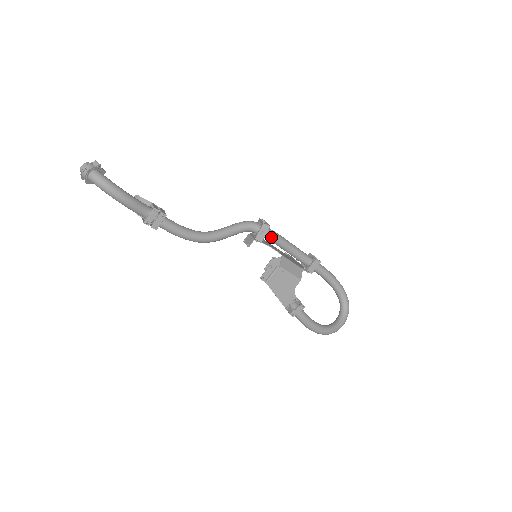
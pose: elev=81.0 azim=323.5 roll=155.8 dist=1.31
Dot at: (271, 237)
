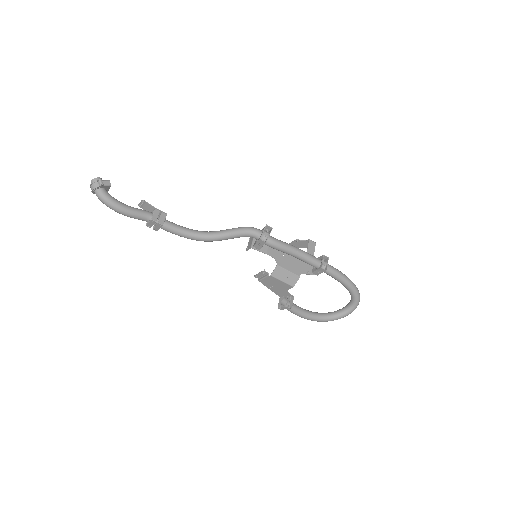
Dot at: (271, 247)
